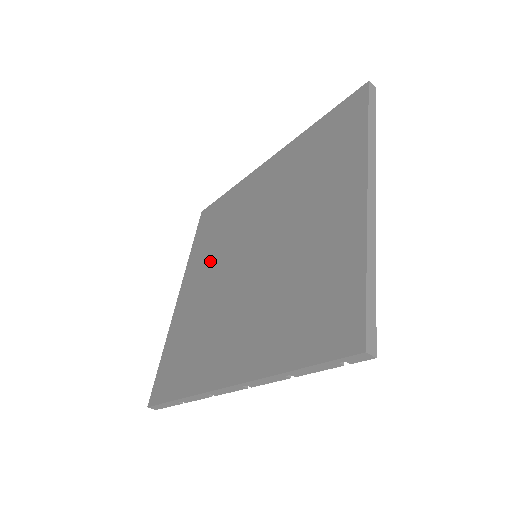
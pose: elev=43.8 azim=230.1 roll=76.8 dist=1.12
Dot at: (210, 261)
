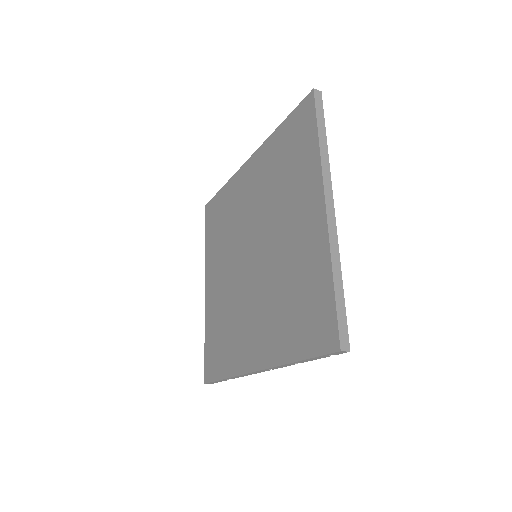
Dot at: (222, 258)
